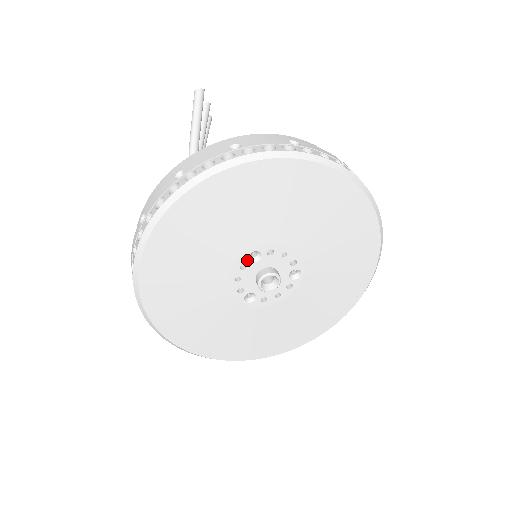
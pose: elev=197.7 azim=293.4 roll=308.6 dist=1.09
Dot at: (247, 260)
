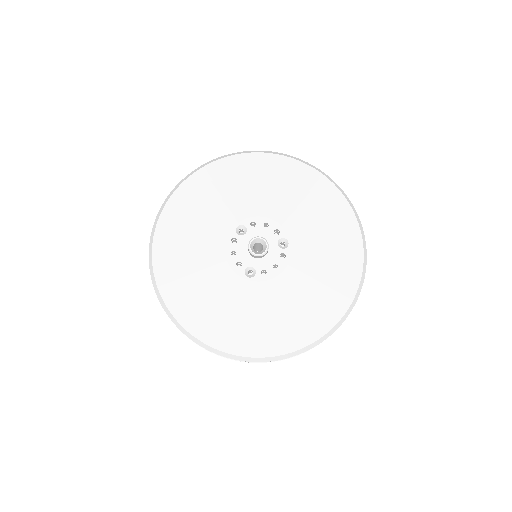
Dot at: (236, 234)
